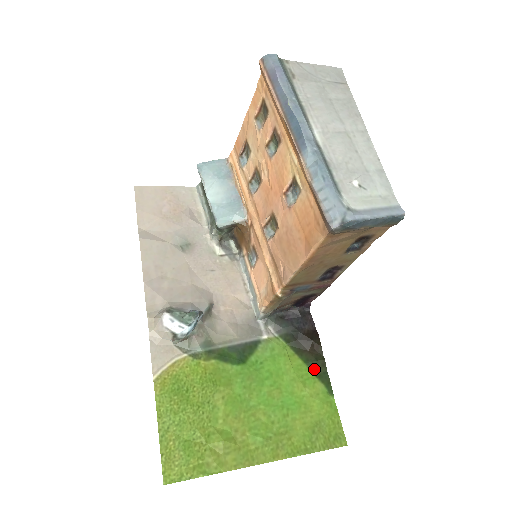
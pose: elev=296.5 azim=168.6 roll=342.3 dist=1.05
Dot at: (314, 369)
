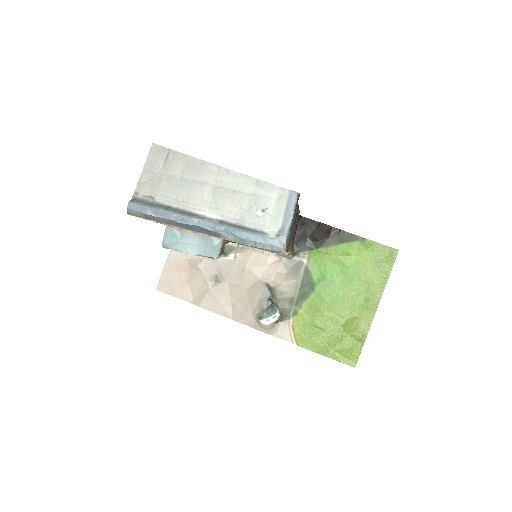
Dot at: (343, 241)
